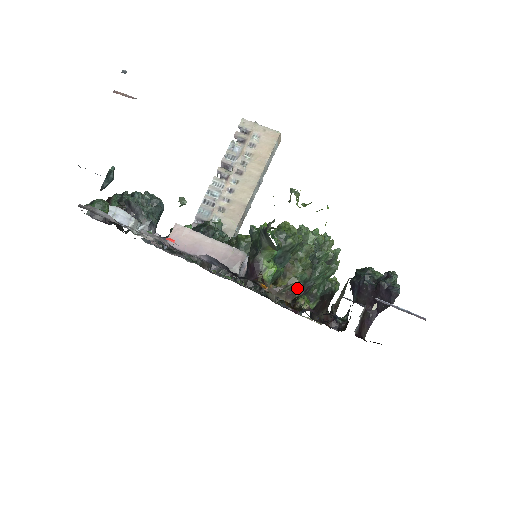
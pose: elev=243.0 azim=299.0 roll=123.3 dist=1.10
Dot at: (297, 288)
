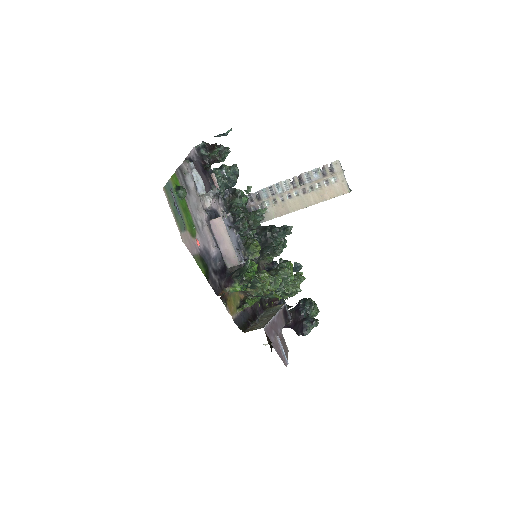
Dot at: occluded
